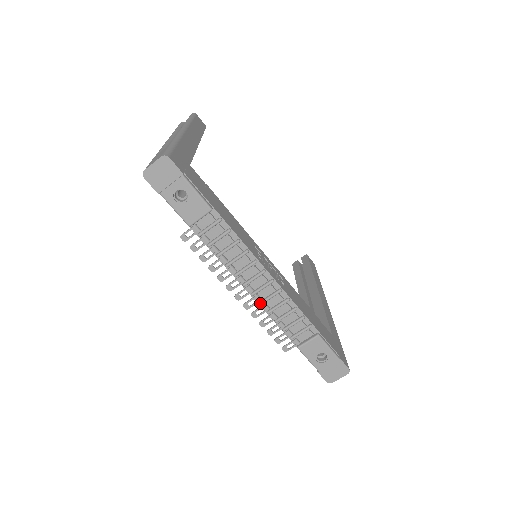
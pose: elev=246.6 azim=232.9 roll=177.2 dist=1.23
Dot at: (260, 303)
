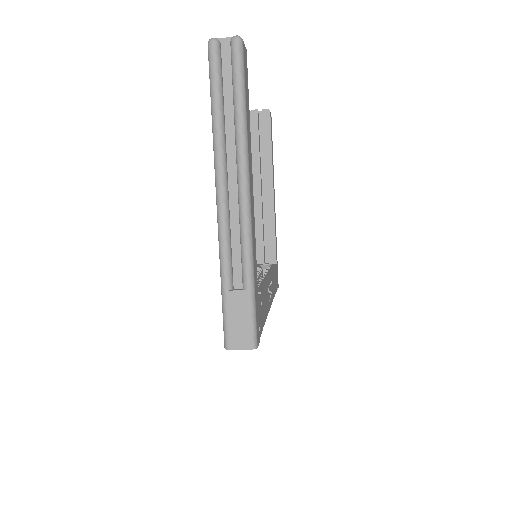
Dot at: occluded
